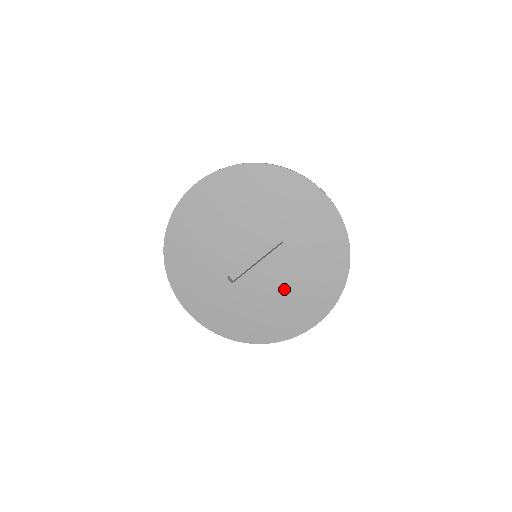
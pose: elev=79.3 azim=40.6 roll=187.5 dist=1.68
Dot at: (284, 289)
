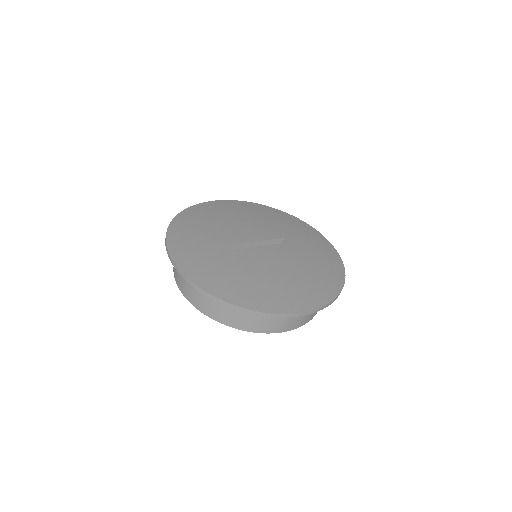
Dot at: (283, 270)
